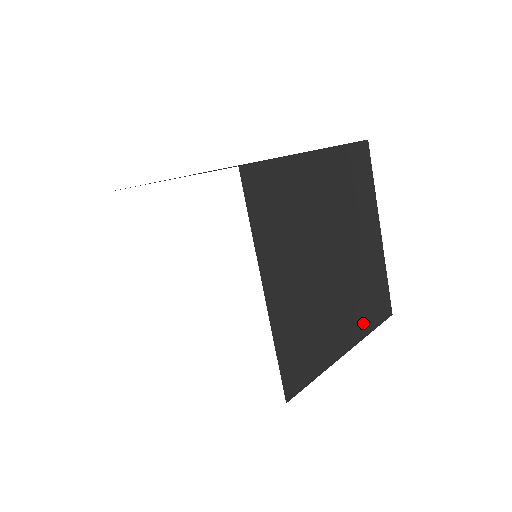
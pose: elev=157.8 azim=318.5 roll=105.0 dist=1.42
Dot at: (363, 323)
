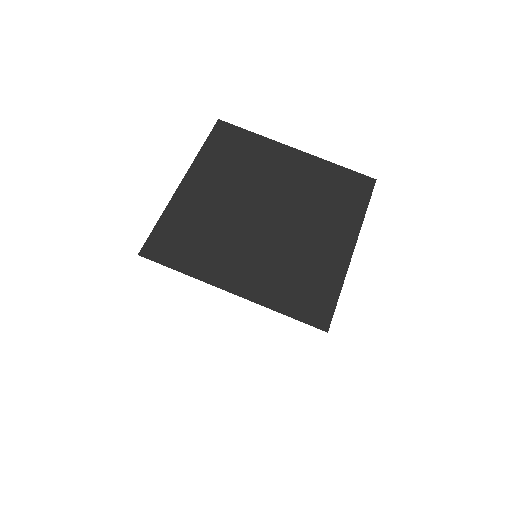
Dot at: occluded
